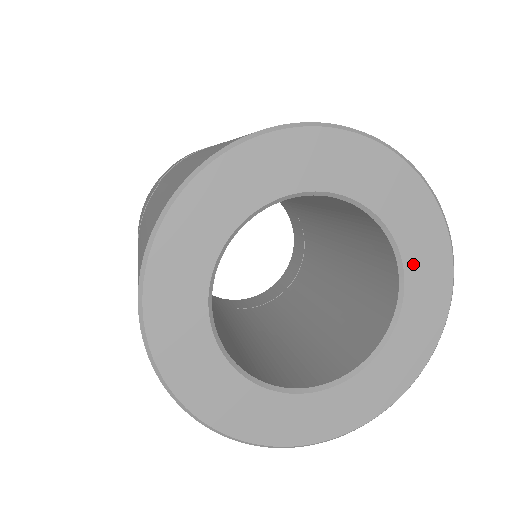
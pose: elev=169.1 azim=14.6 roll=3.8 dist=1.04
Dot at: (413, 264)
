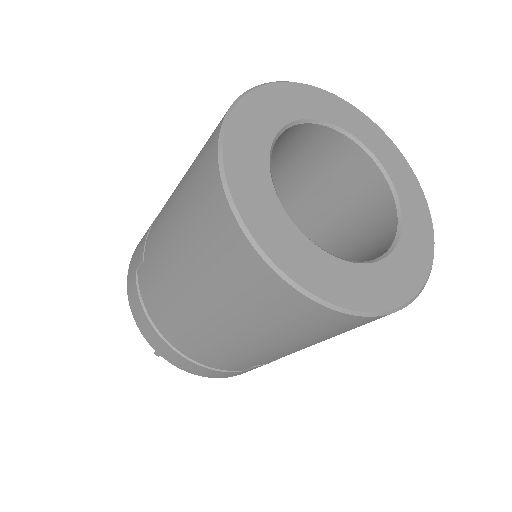
Dot at: (406, 242)
